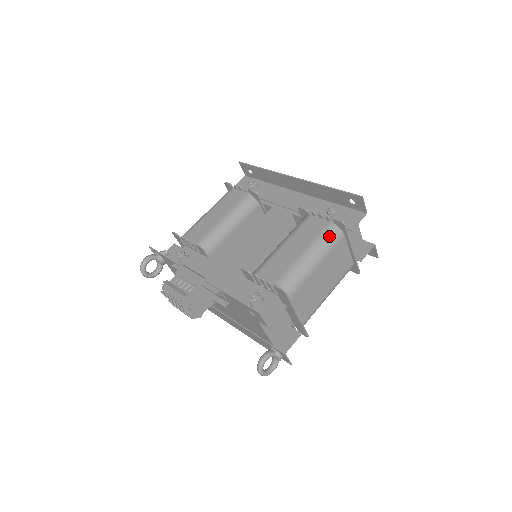
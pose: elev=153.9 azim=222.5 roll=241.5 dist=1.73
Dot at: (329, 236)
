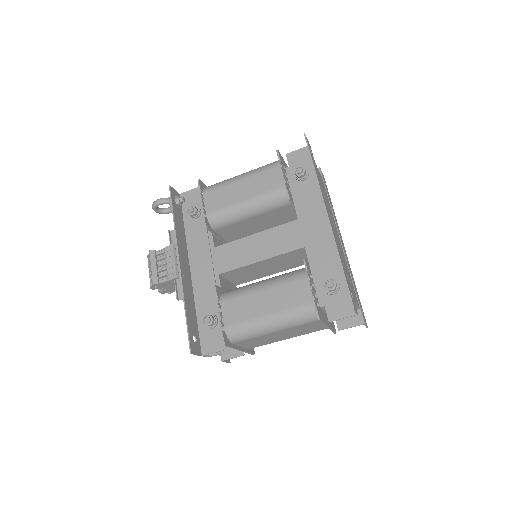
Dot at: (302, 315)
